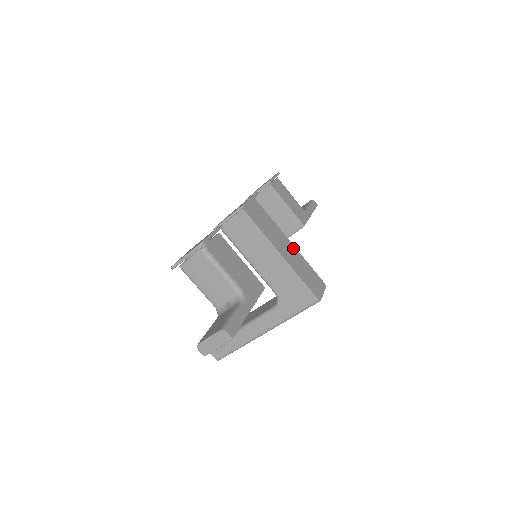
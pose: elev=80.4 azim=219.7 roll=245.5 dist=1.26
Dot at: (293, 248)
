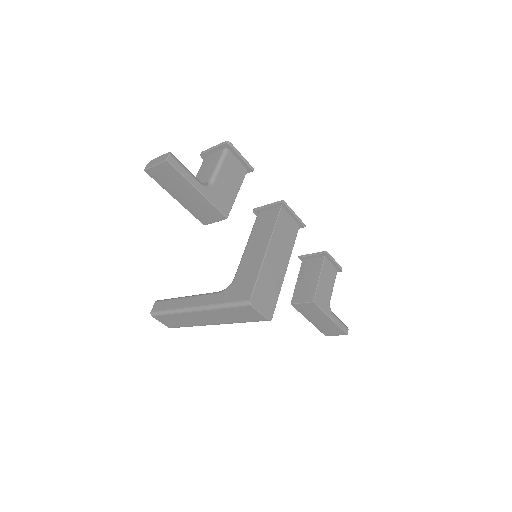
Dot at: (283, 272)
